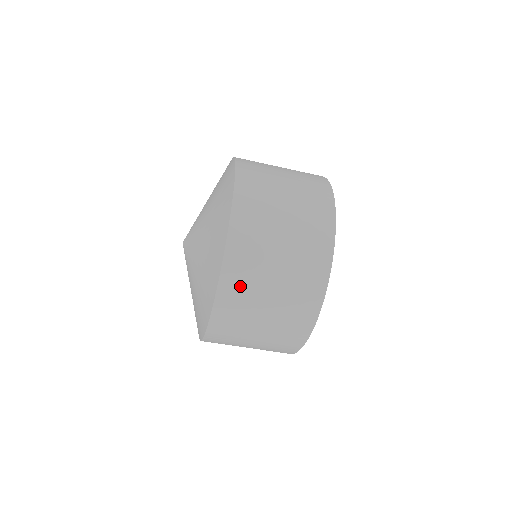
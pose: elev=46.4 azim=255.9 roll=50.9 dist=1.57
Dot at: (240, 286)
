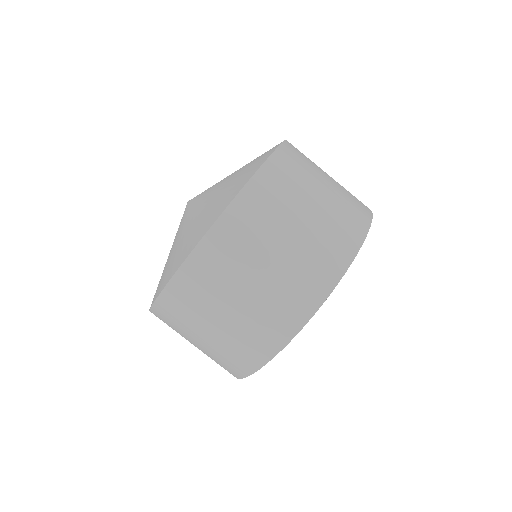
Dot at: (205, 278)
